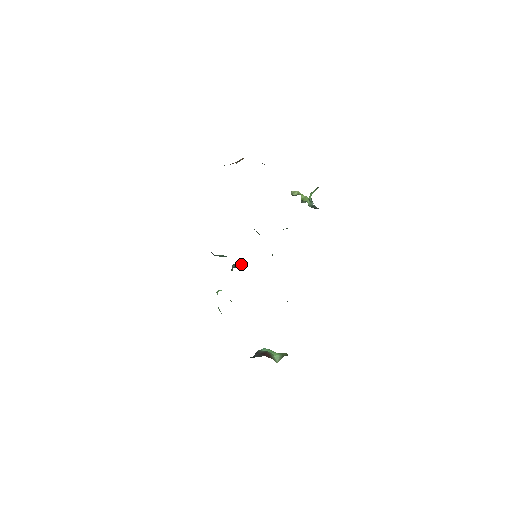
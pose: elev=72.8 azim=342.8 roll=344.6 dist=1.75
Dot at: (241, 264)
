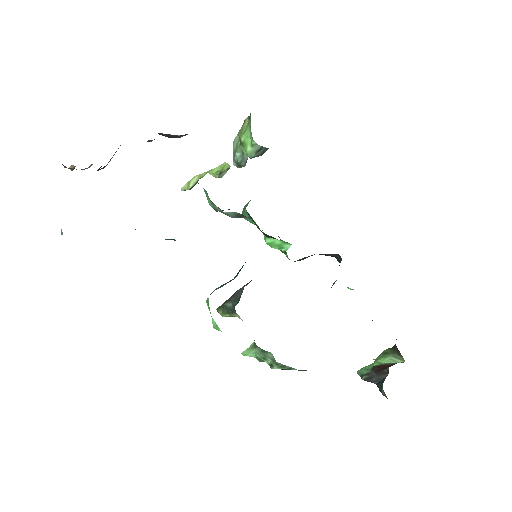
Dot at: (237, 291)
